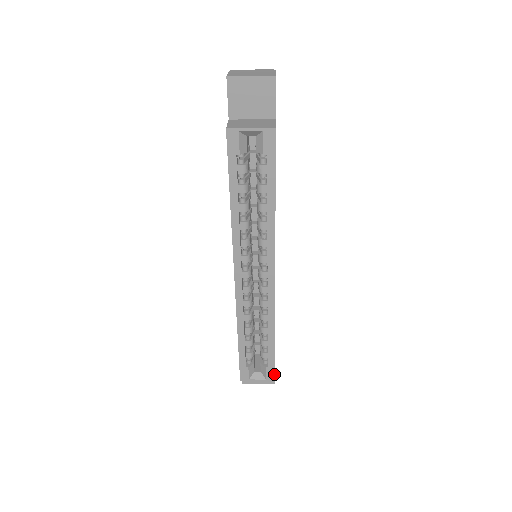
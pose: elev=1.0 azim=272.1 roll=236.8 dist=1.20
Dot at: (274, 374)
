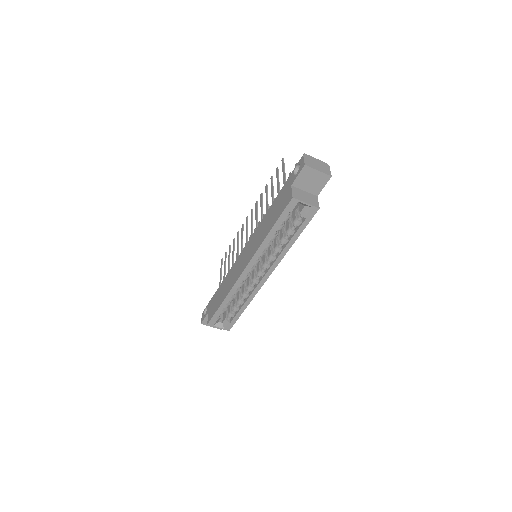
Dot at: (231, 327)
